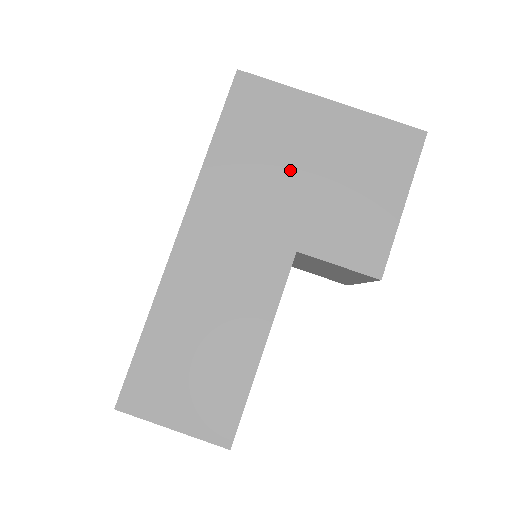
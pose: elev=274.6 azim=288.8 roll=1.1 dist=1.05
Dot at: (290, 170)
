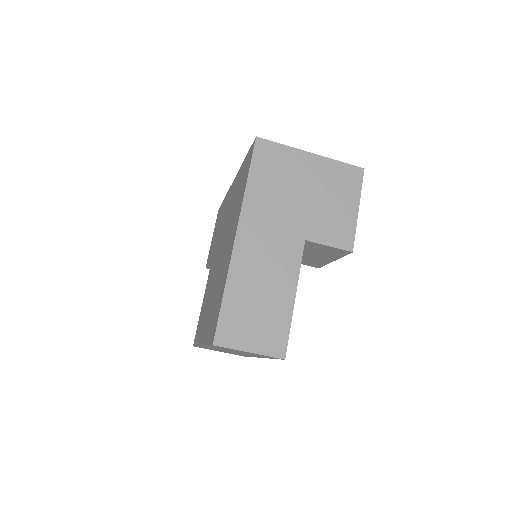
Dot at: (295, 194)
